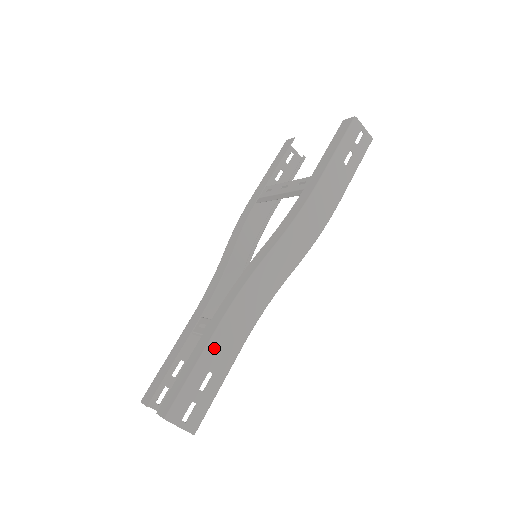
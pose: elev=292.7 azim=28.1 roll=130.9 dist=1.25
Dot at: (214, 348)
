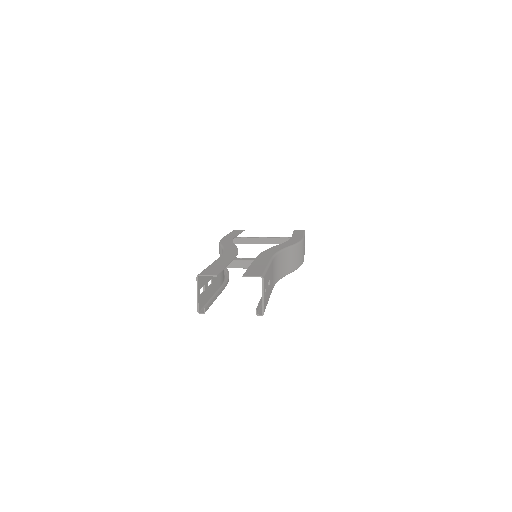
Dot at: (271, 268)
